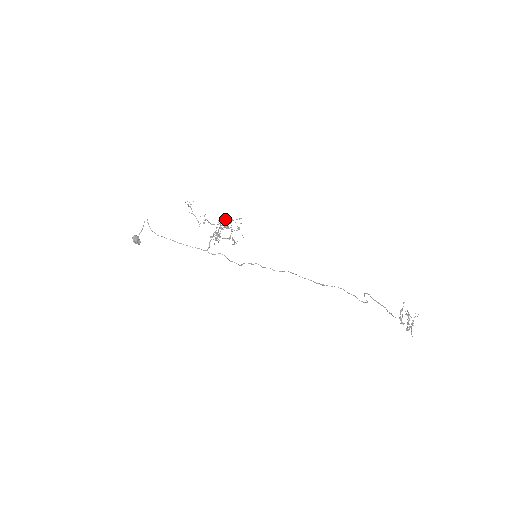
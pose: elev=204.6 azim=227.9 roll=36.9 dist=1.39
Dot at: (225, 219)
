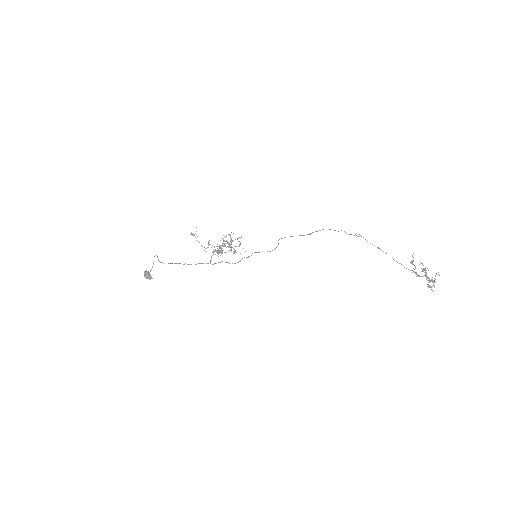
Dot at: occluded
